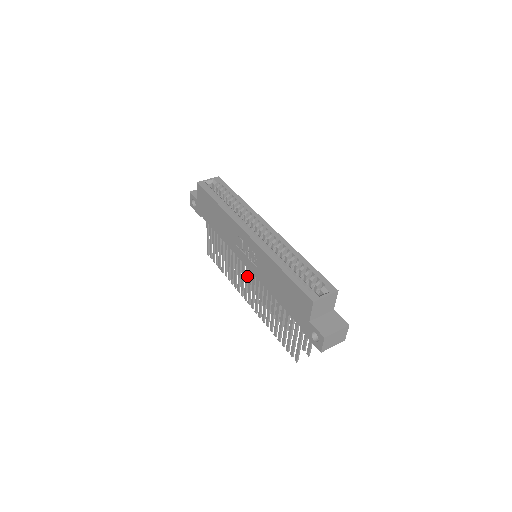
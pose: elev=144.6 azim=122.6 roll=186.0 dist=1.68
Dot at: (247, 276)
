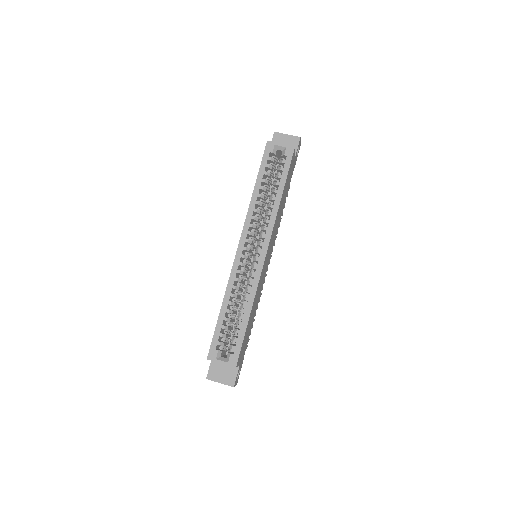
Dot at: occluded
